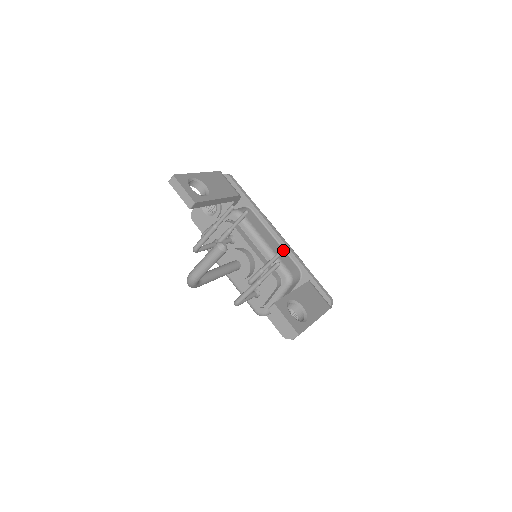
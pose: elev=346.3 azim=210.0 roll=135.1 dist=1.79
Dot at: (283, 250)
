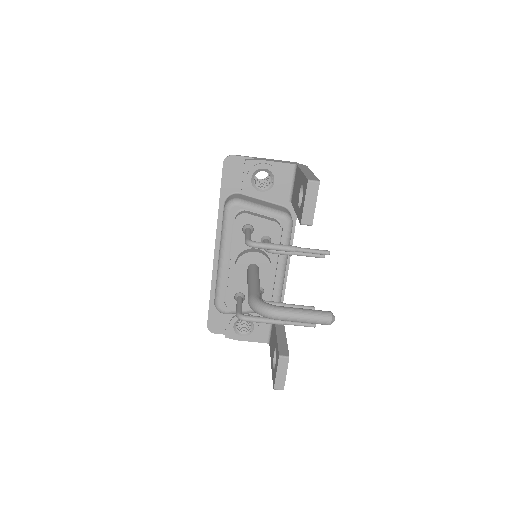
Dot at: occluded
